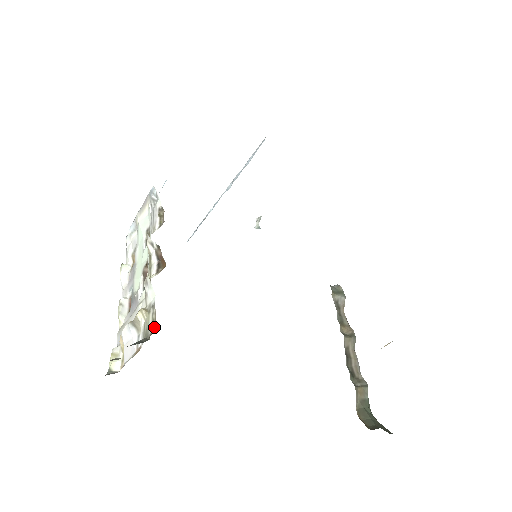
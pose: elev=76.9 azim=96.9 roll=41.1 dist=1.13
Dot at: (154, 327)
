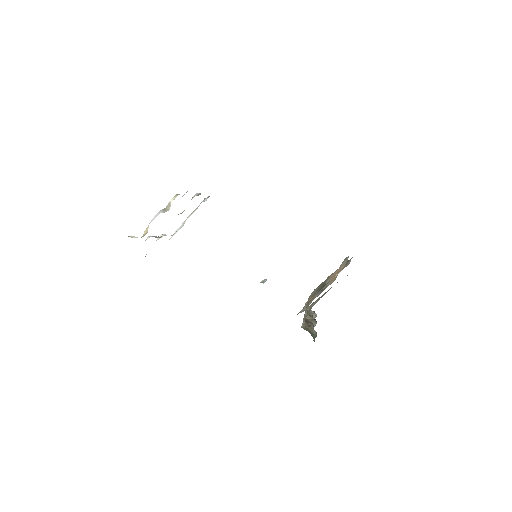
Dot at: occluded
